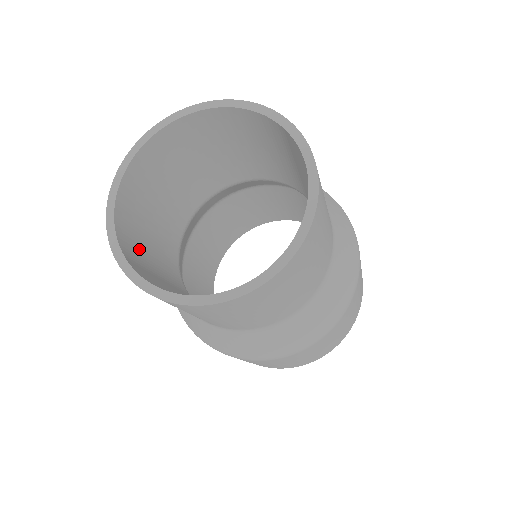
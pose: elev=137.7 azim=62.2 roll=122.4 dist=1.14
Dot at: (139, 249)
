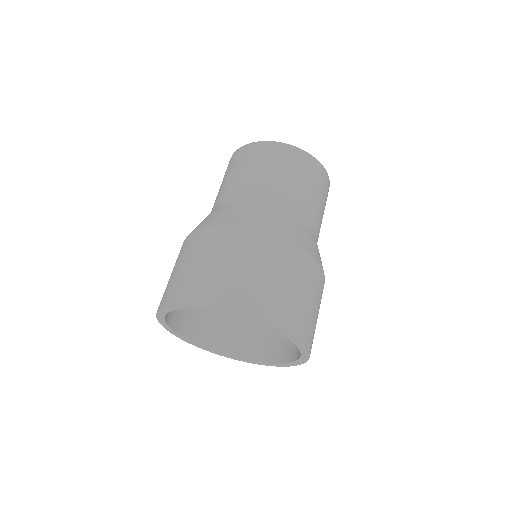
Dot at: occluded
